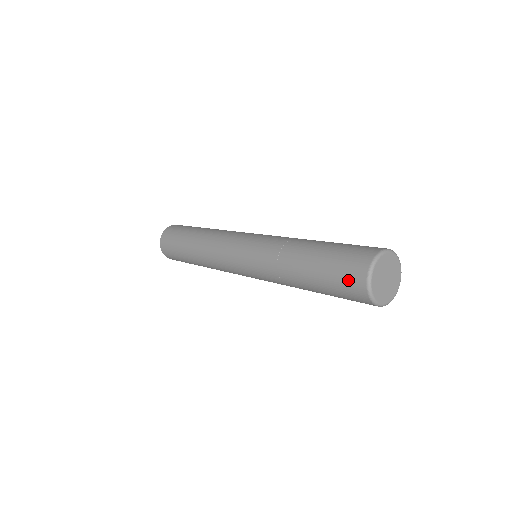
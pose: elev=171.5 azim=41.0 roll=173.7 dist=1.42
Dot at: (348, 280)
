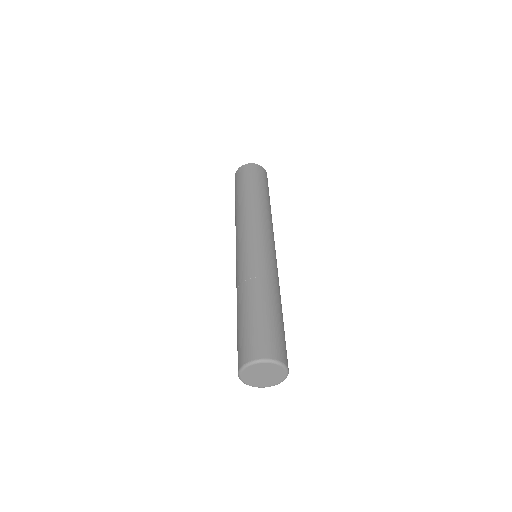
Dot at: occluded
